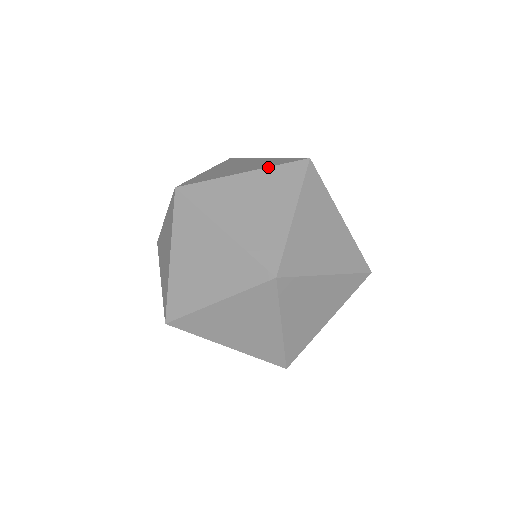
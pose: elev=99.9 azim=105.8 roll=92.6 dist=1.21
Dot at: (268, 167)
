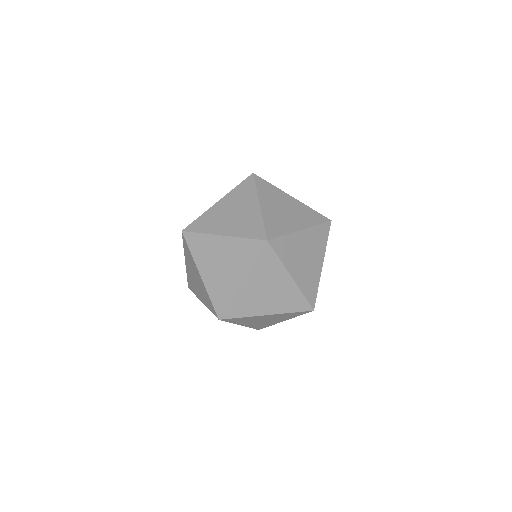
Dot at: (231, 191)
